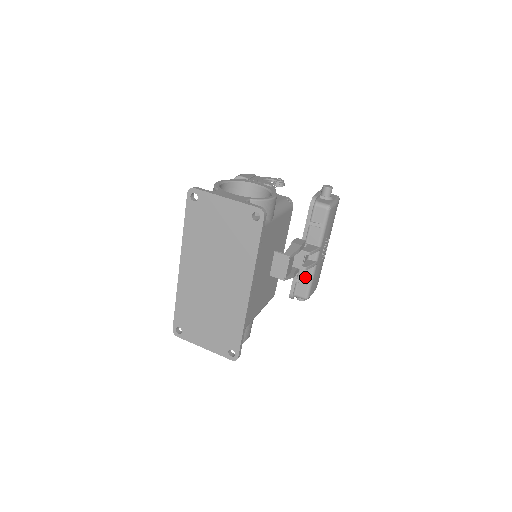
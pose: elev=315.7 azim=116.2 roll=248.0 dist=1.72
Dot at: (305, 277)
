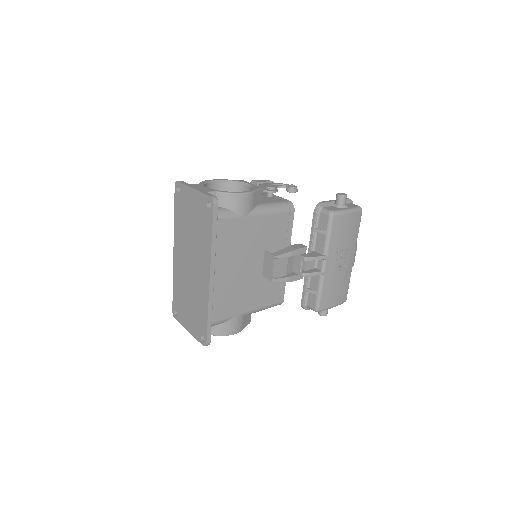
Dot at: (314, 287)
